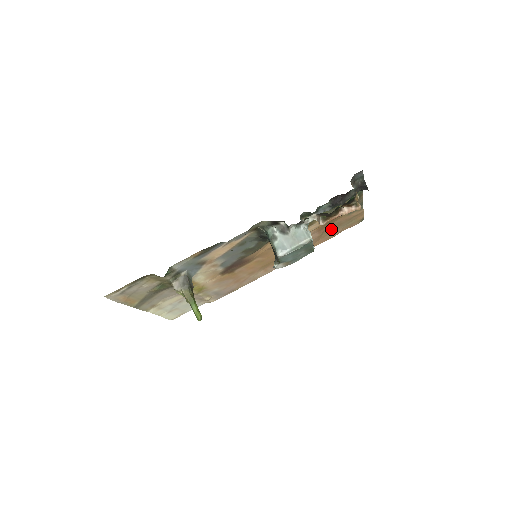
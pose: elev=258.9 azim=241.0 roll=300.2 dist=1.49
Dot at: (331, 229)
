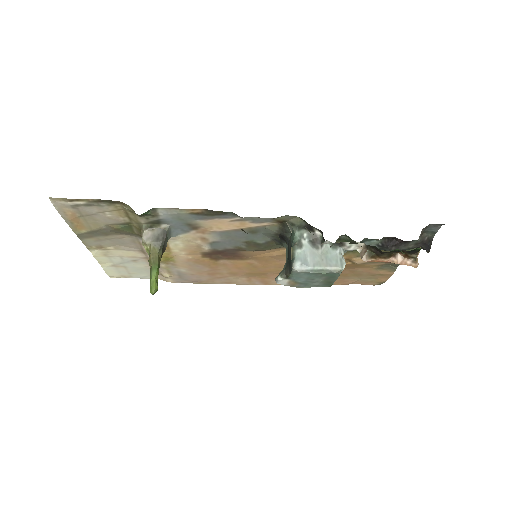
Dot at: (346, 274)
